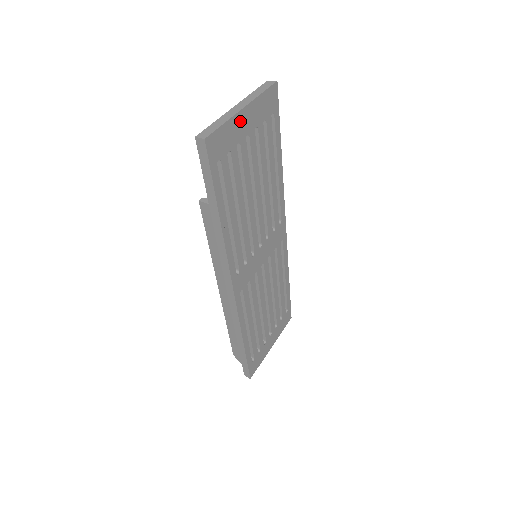
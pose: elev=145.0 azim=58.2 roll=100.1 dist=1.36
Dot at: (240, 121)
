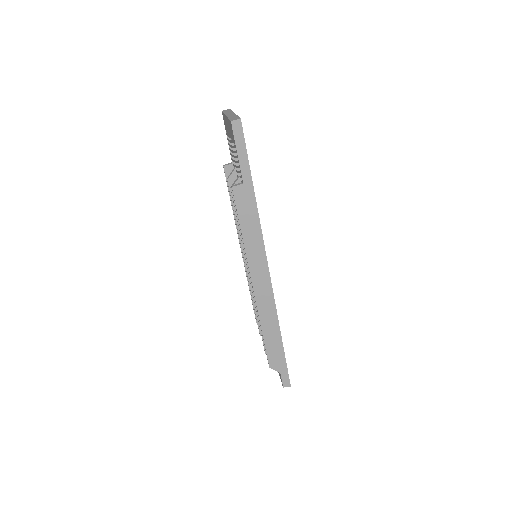
Dot at: occluded
